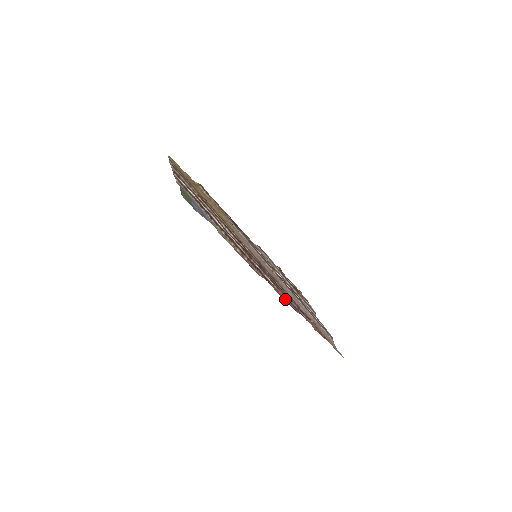
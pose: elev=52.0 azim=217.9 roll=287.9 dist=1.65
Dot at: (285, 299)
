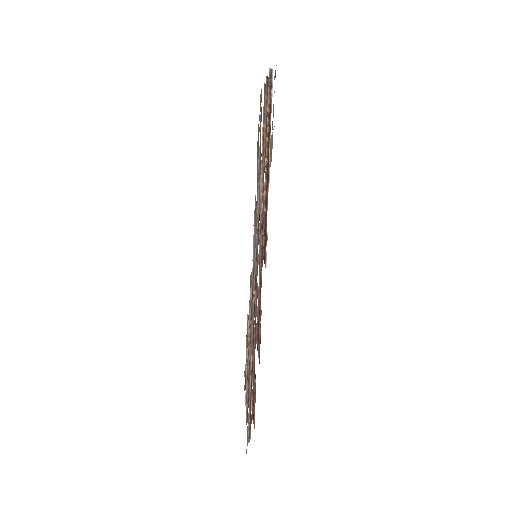
Dot at: (257, 310)
